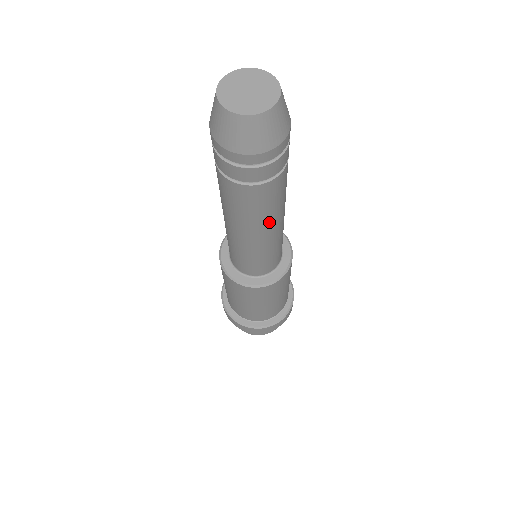
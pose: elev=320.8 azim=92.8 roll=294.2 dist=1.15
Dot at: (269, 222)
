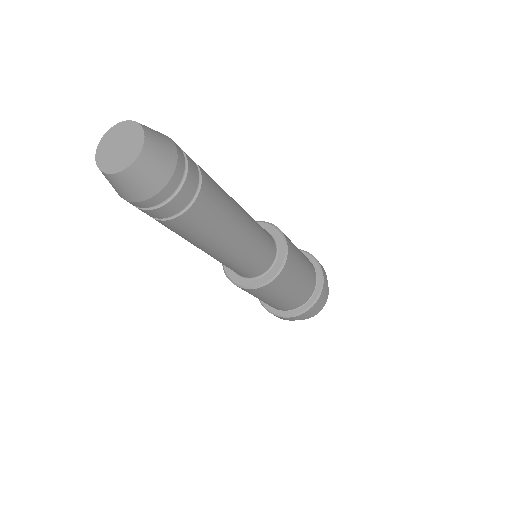
Dot at: (210, 244)
